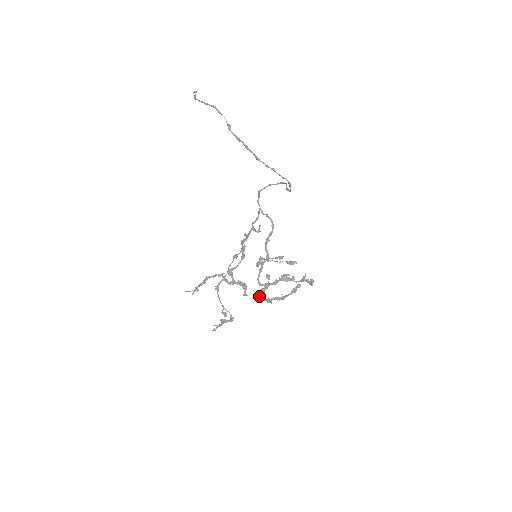
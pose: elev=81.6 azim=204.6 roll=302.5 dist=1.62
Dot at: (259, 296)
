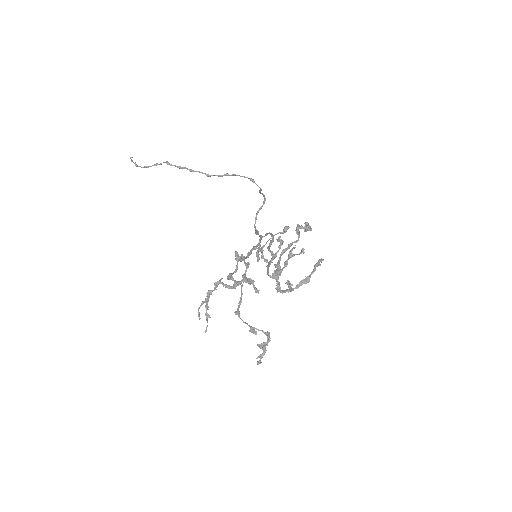
Dot at: occluded
